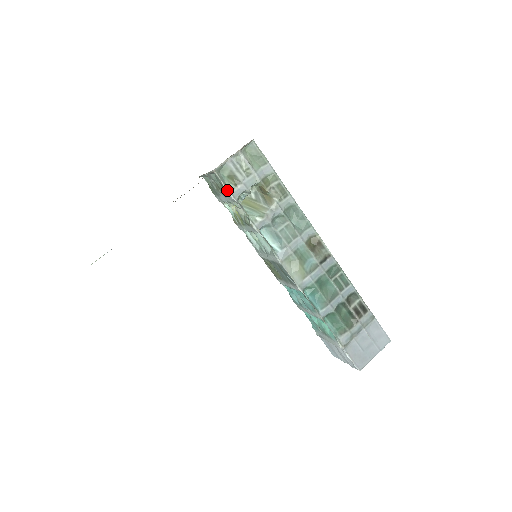
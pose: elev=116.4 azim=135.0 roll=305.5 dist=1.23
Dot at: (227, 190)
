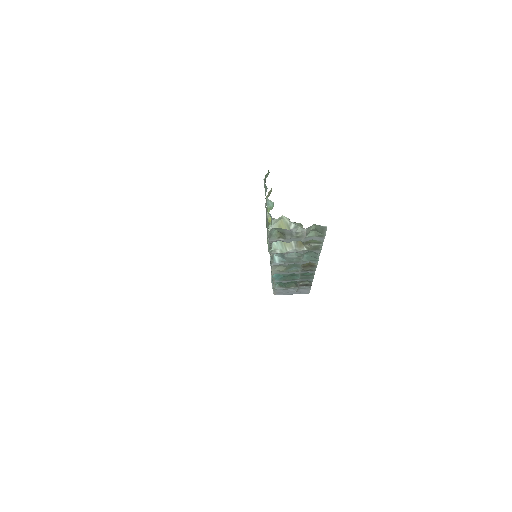
Dot at: (268, 238)
